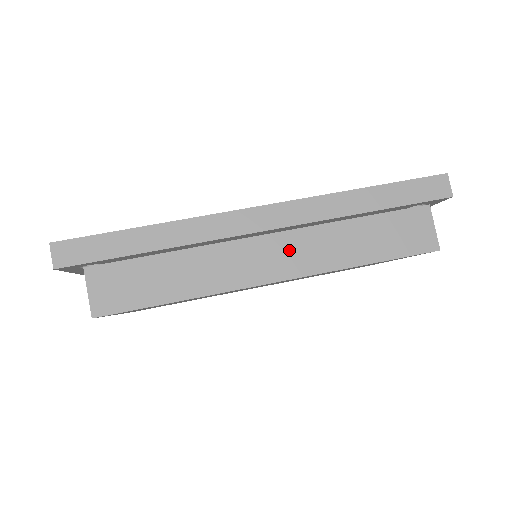
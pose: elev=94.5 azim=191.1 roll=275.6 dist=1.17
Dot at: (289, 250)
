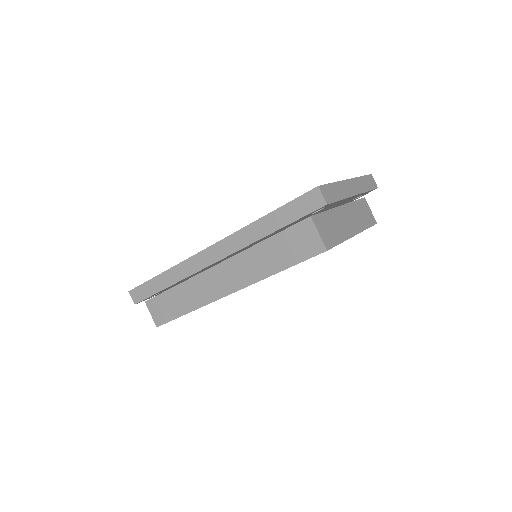
Dot at: (231, 272)
